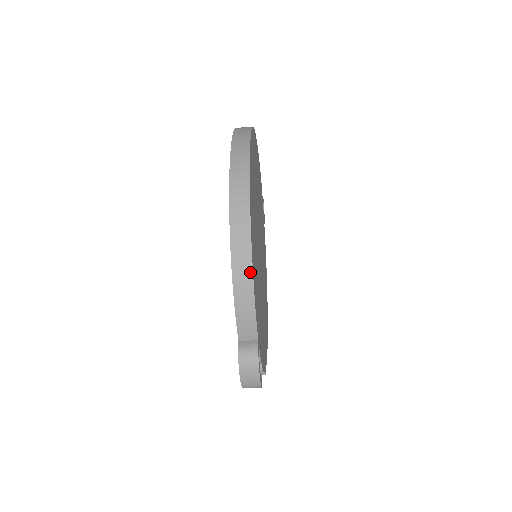
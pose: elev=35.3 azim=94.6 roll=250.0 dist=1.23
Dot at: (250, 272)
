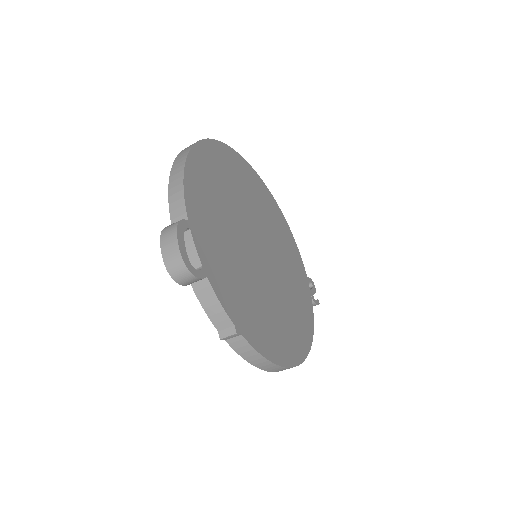
Dot at: (183, 164)
